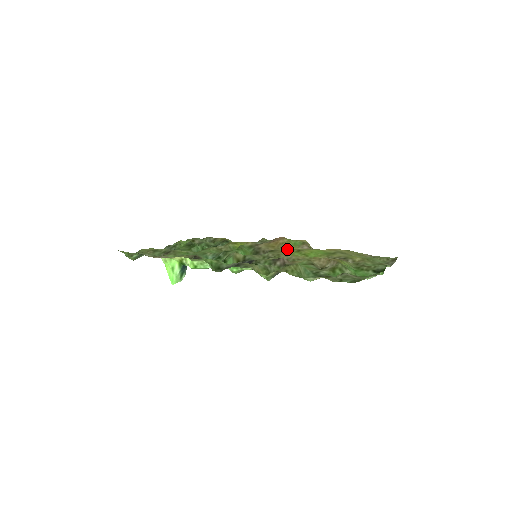
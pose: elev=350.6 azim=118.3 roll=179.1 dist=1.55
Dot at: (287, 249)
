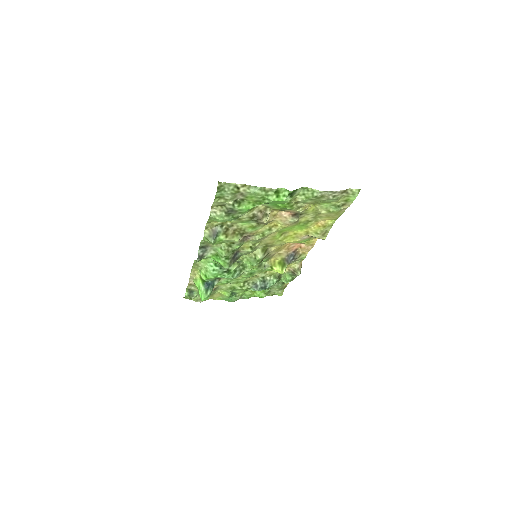
Dot at: (284, 243)
